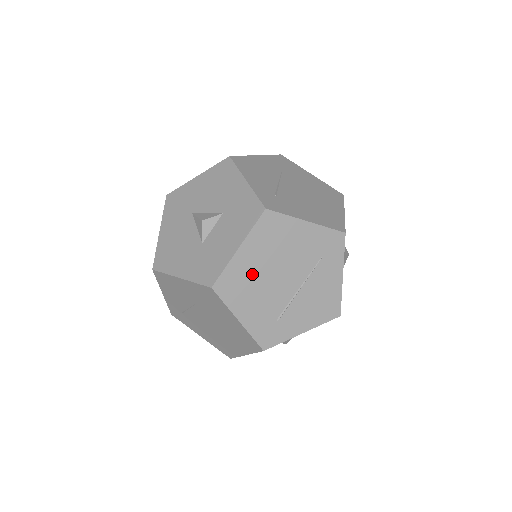
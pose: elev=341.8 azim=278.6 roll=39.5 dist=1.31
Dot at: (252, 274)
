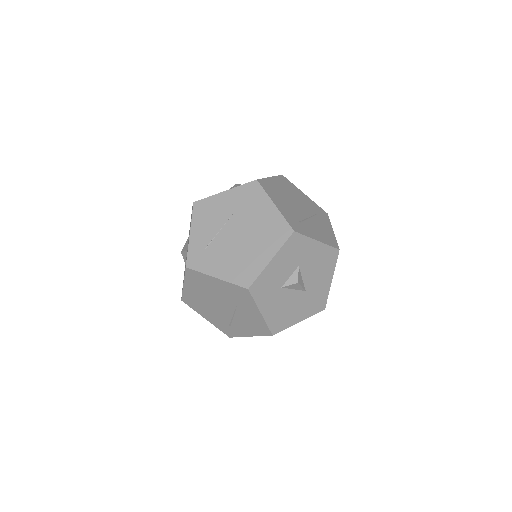
Dot at: (279, 192)
